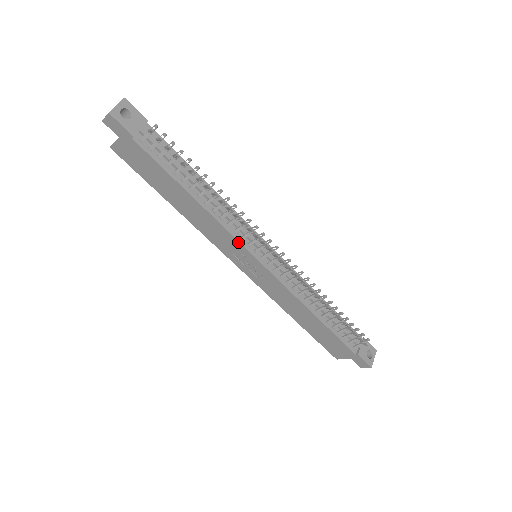
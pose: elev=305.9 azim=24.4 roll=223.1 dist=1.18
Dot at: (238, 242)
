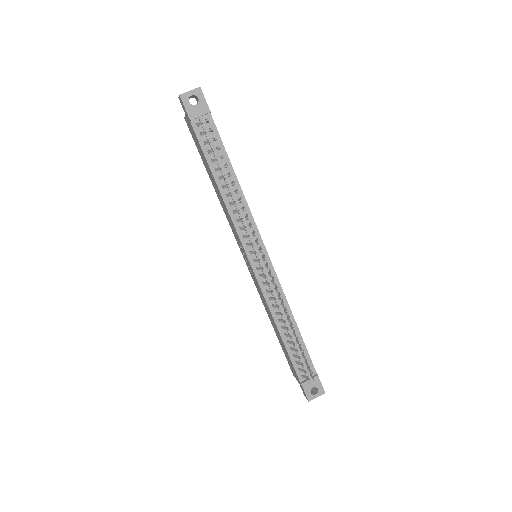
Dot at: (239, 238)
